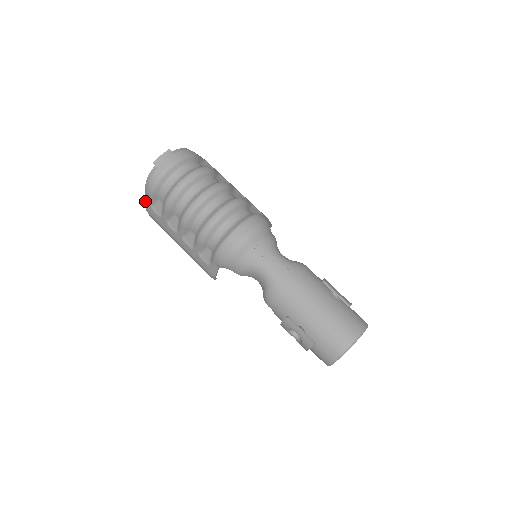
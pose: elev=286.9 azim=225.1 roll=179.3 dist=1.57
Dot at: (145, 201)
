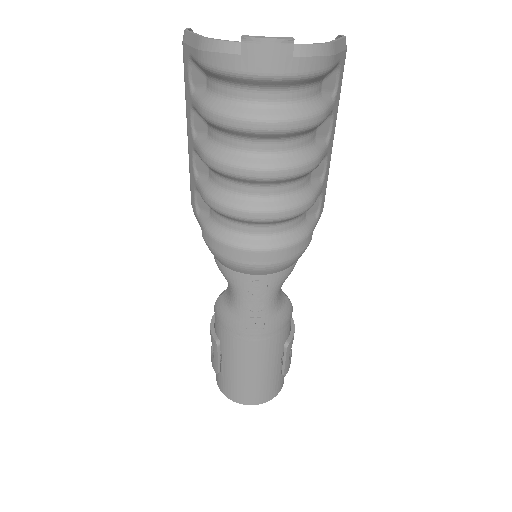
Dot at: (188, 33)
